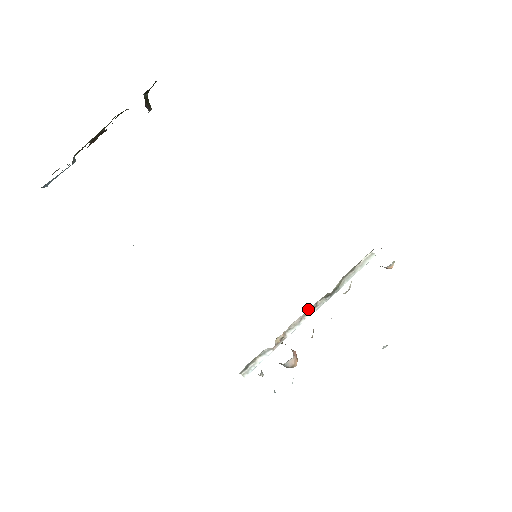
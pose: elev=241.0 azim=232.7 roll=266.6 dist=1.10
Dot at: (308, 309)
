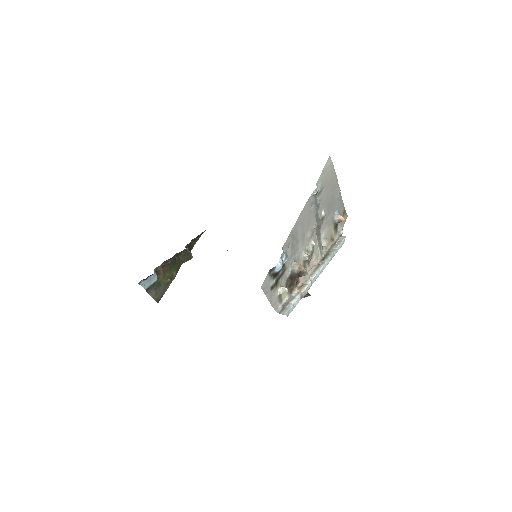
Dot at: (313, 268)
